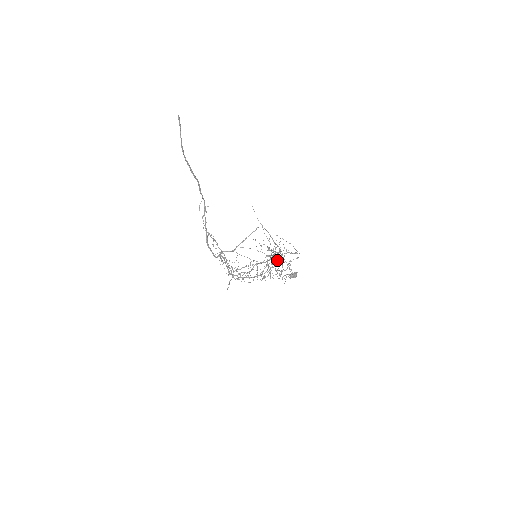
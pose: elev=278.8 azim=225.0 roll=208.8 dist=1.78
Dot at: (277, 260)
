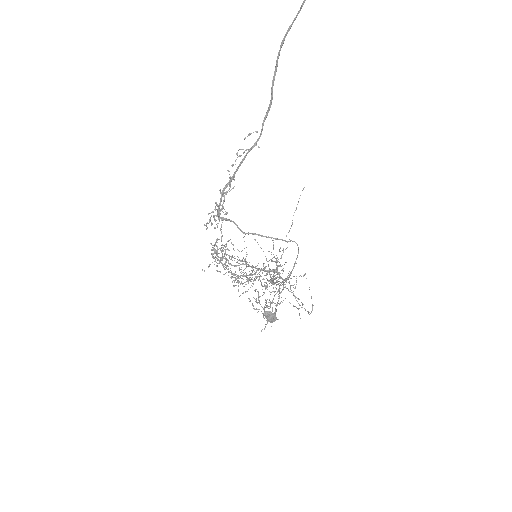
Dot at: occluded
